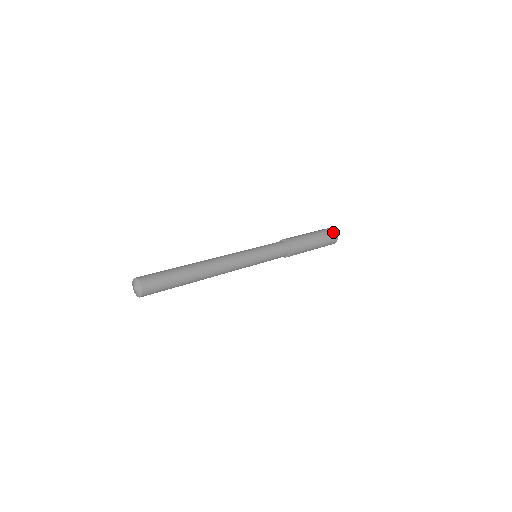
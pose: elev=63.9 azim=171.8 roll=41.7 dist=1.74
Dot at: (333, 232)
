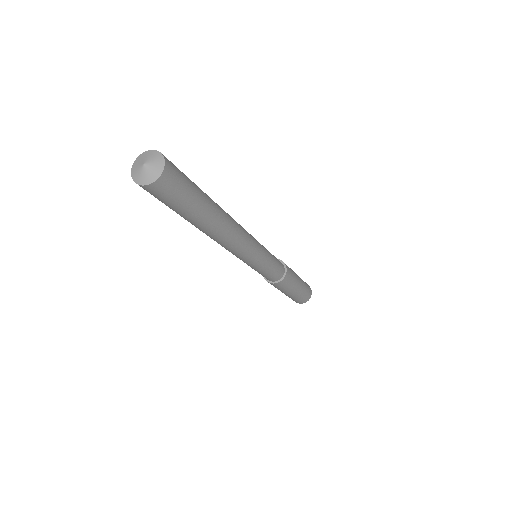
Dot at: occluded
